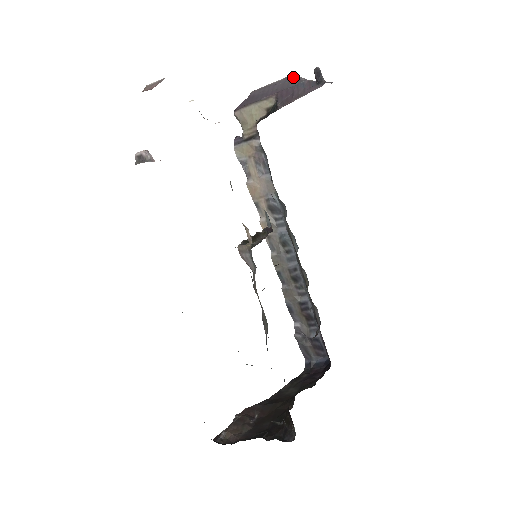
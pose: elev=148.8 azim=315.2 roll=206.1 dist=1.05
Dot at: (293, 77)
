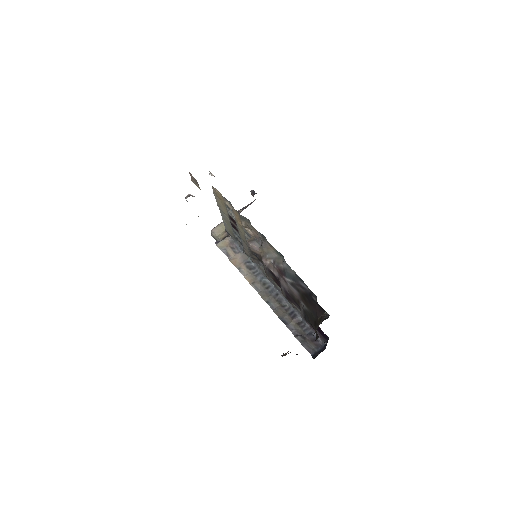
Dot at: occluded
